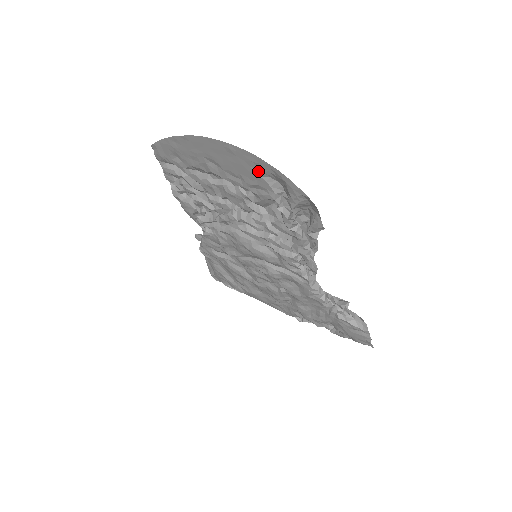
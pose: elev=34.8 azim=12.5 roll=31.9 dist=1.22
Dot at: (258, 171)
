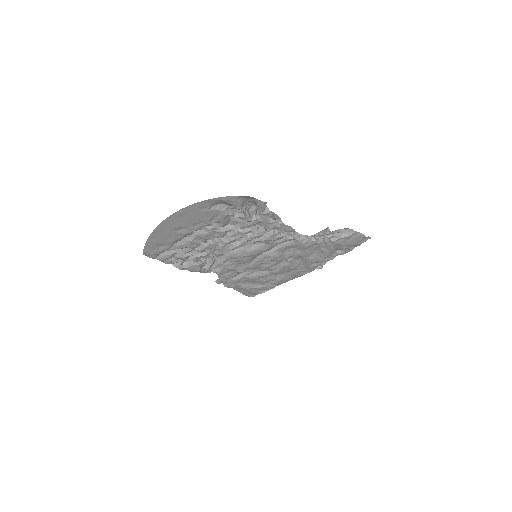
Dot at: (205, 209)
